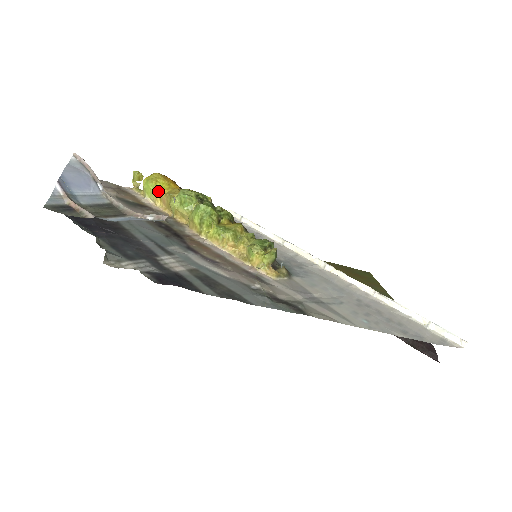
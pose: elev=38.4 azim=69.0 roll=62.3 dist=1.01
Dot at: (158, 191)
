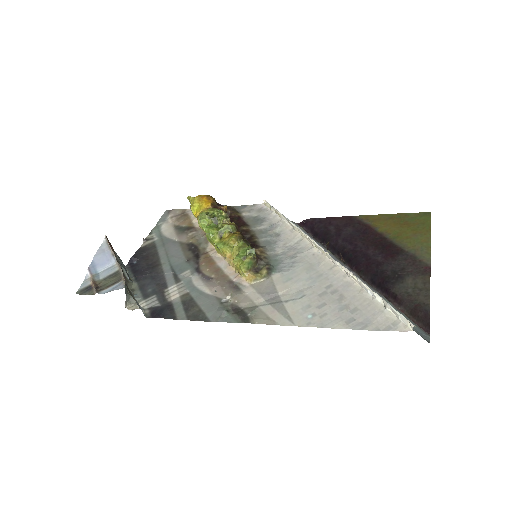
Dot at: (195, 214)
